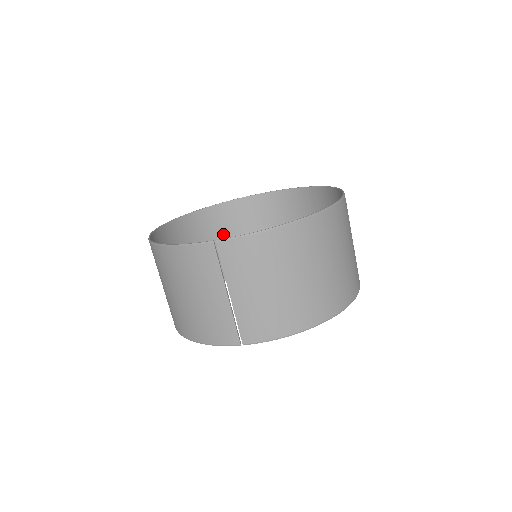
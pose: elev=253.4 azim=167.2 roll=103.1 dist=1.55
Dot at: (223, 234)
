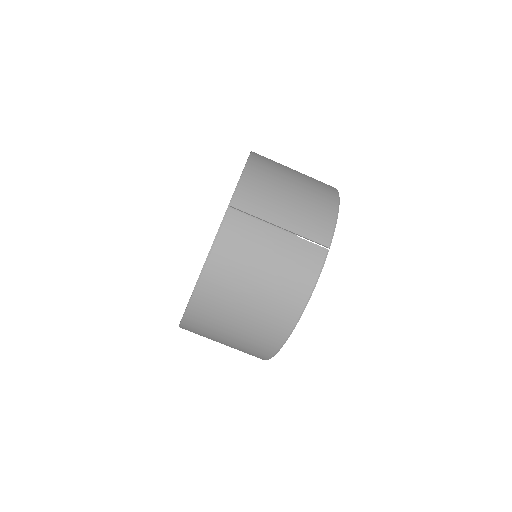
Dot at: occluded
